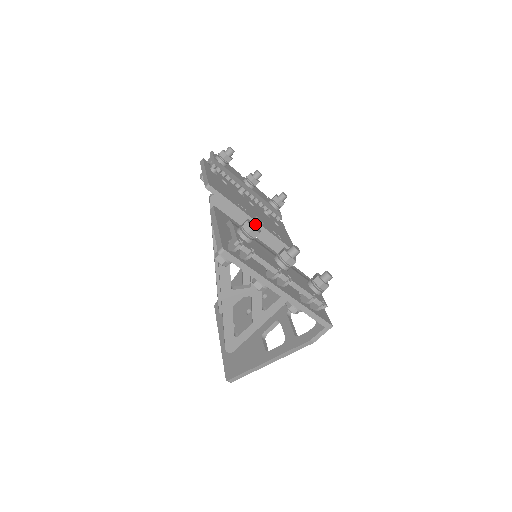
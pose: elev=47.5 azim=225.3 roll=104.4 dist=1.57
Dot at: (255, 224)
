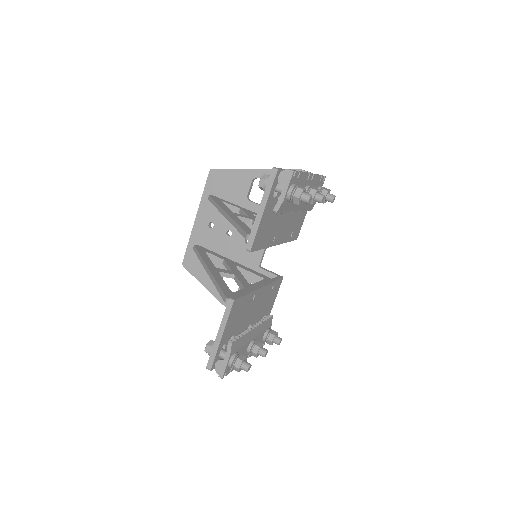
Dot at: occluded
